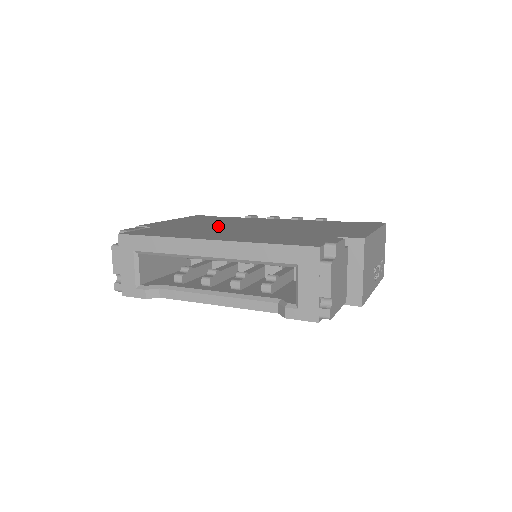
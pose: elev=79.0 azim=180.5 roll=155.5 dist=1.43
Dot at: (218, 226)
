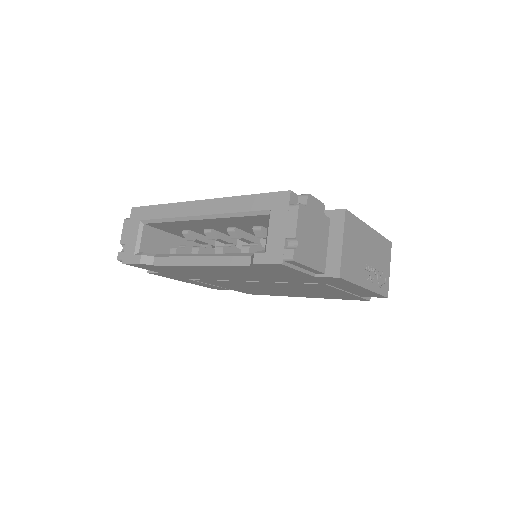
Dot at: occluded
